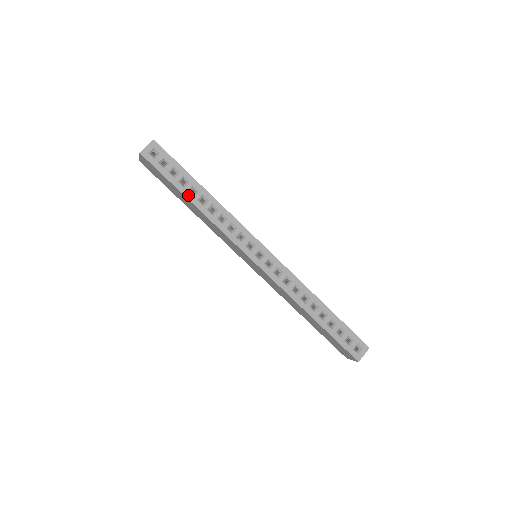
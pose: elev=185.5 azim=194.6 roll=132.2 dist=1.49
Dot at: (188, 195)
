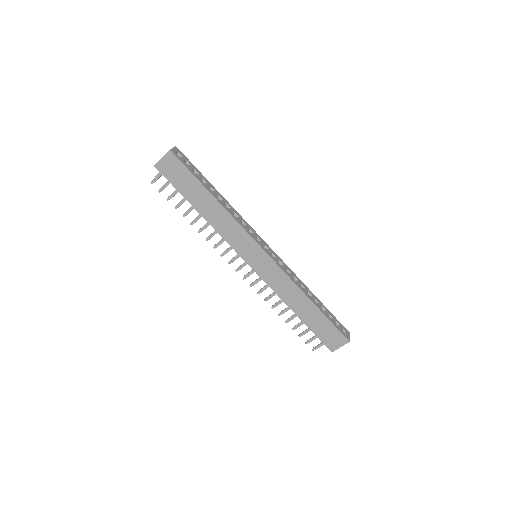
Dot at: (210, 191)
